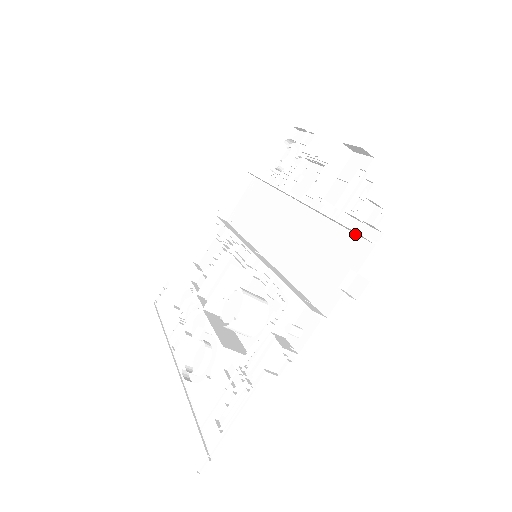
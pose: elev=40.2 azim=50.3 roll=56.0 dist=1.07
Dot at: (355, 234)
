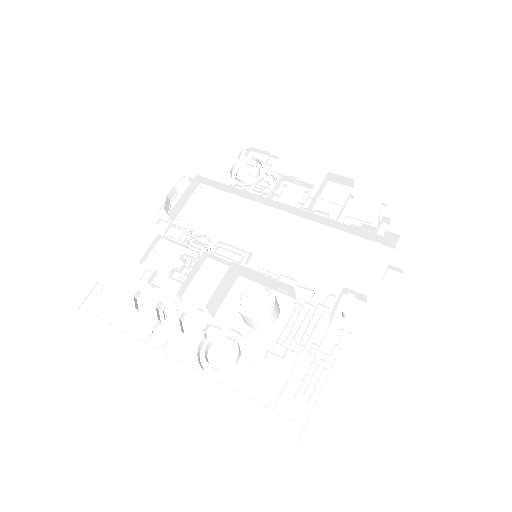
Dot at: (371, 241)
